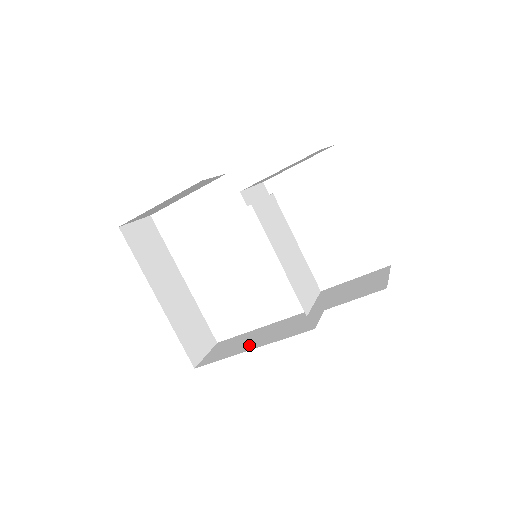
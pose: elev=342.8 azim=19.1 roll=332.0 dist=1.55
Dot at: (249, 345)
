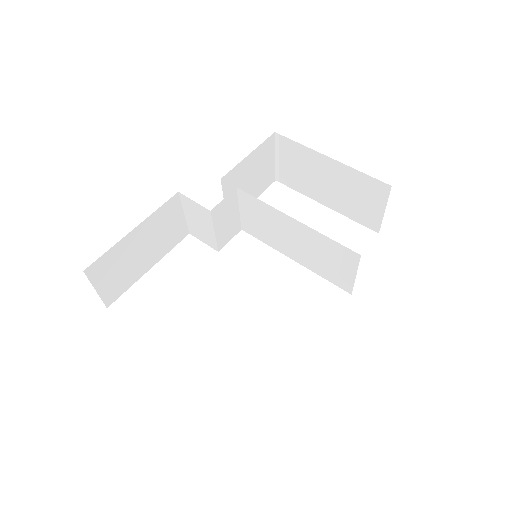
Dot at: occluded
